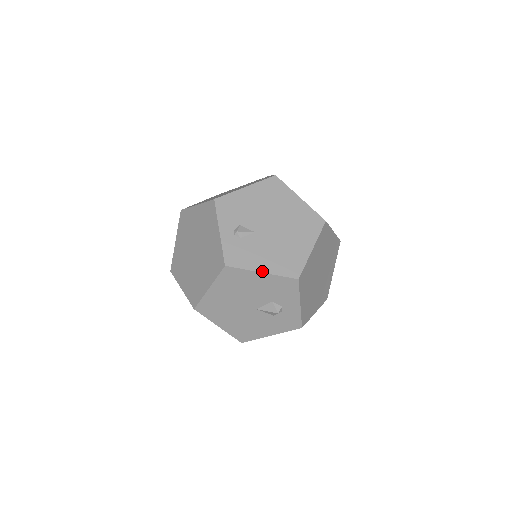
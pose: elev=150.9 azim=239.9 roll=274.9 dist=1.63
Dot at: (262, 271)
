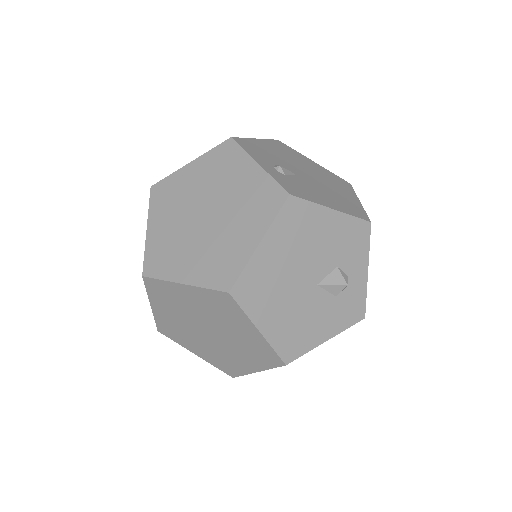
Dot at: (332, 208)
